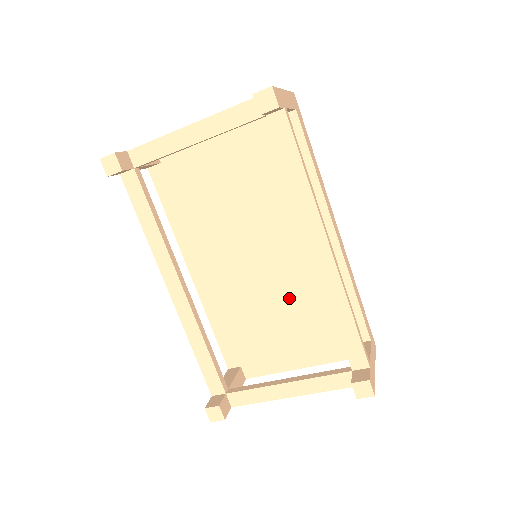
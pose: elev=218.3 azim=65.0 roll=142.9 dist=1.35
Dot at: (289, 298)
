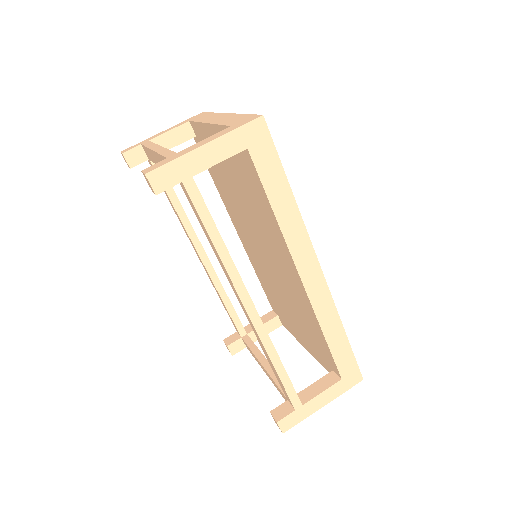
Dot at: (288, 300)
